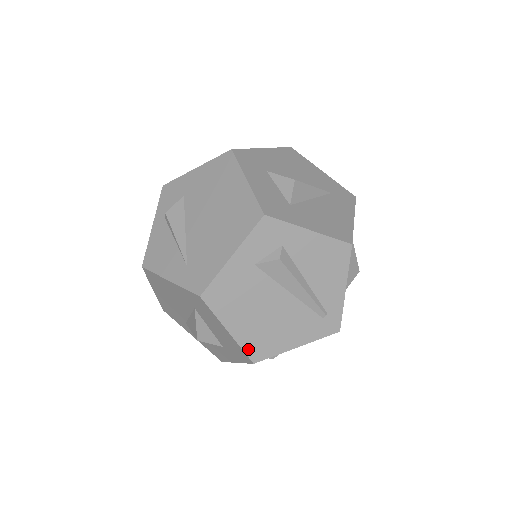
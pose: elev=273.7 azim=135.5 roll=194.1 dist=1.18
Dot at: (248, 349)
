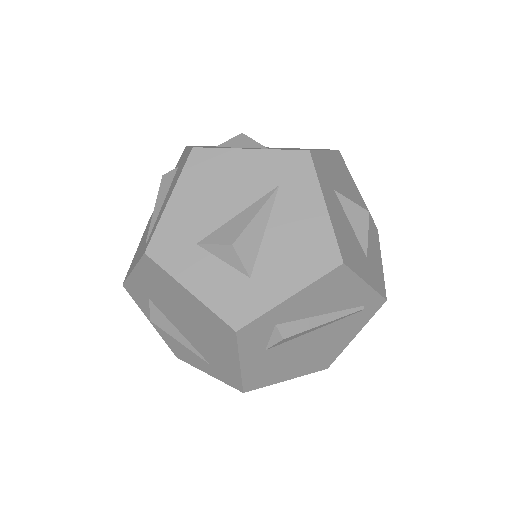
Dot at: (314, 370)
